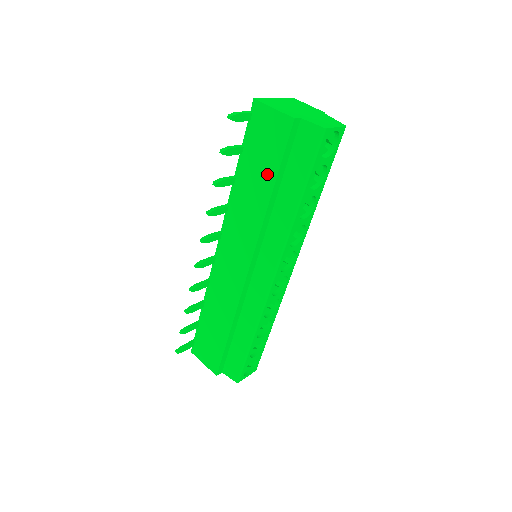
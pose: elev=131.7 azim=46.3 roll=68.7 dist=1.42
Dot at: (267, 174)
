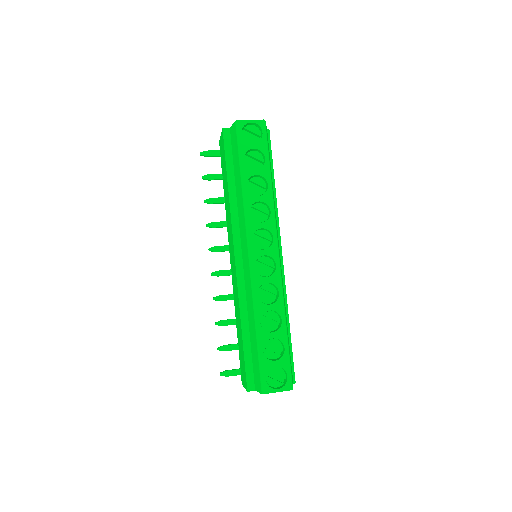
Dot at: occluded
